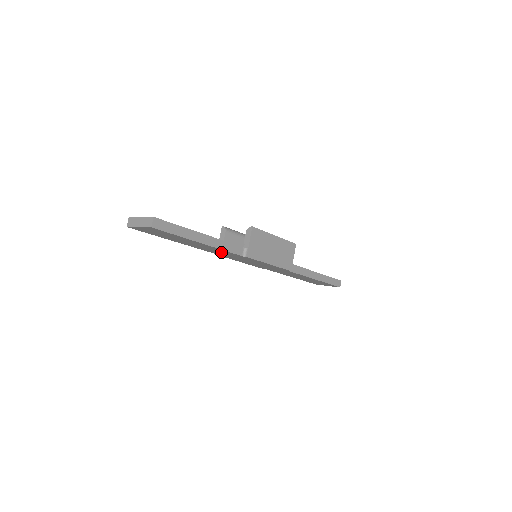
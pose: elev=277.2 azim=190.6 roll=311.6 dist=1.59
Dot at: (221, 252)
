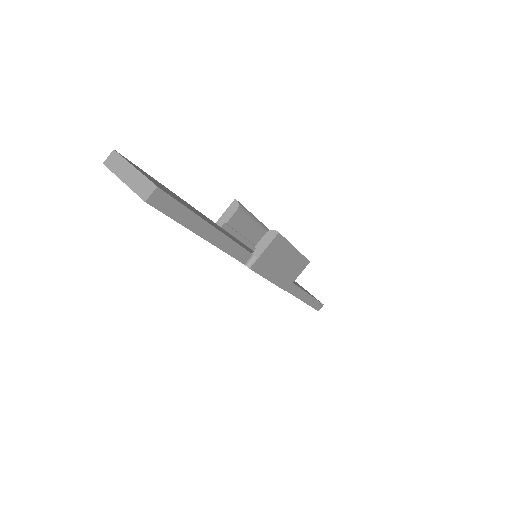
Dot at: occluded
